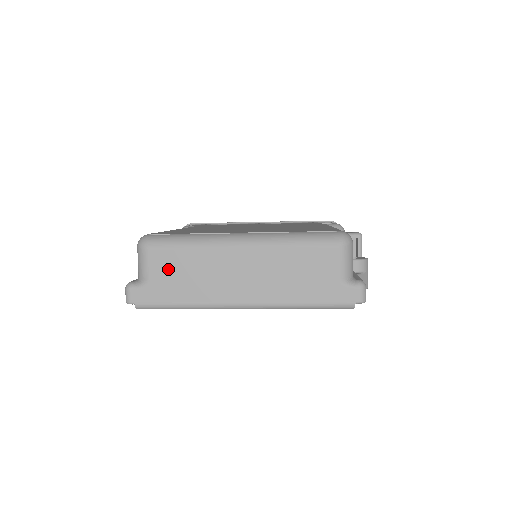
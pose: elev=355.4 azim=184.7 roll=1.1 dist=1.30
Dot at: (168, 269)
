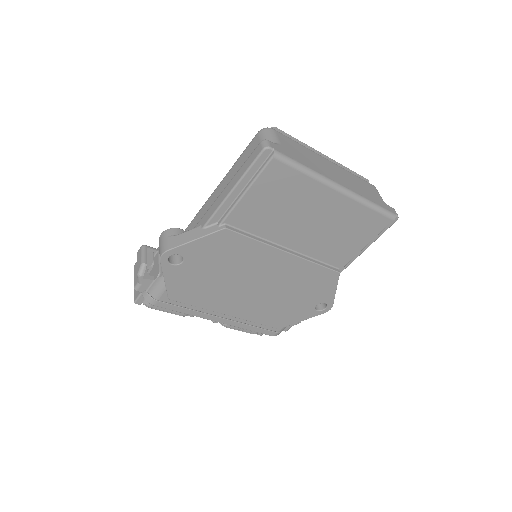
Dot at: (291, 146)
